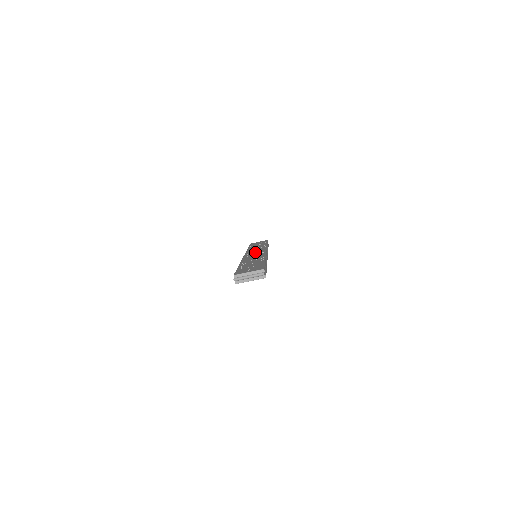
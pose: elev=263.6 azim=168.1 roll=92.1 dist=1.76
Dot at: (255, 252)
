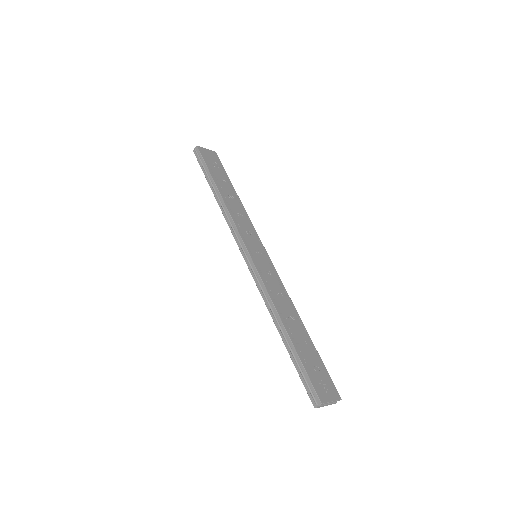
Dot at: (258, 251)
